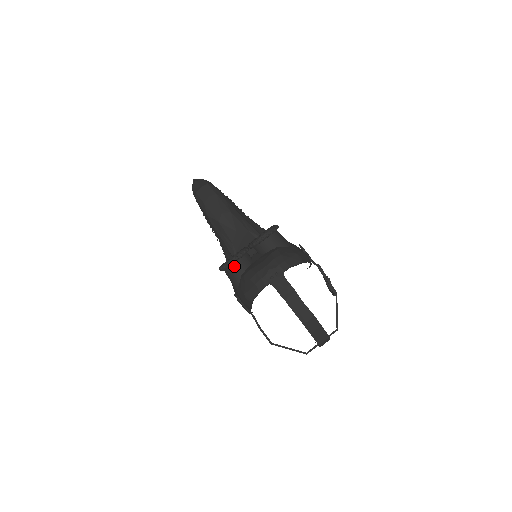
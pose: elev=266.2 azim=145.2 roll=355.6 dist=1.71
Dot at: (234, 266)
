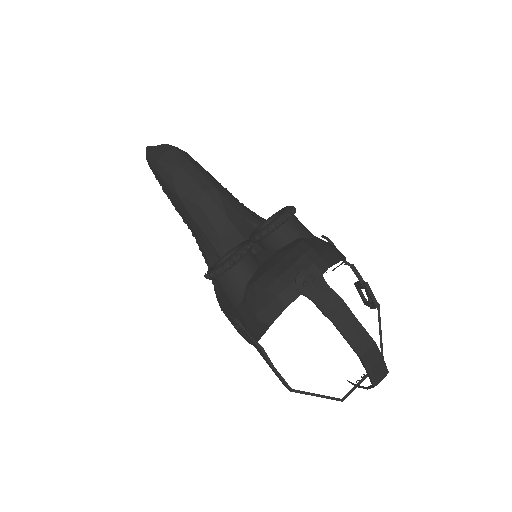
Dot at: (234, 270)
